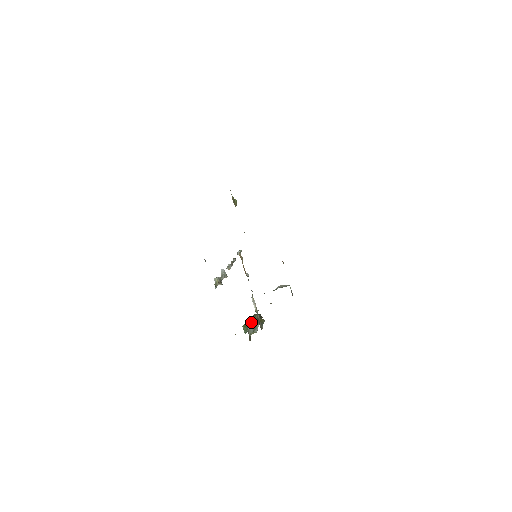
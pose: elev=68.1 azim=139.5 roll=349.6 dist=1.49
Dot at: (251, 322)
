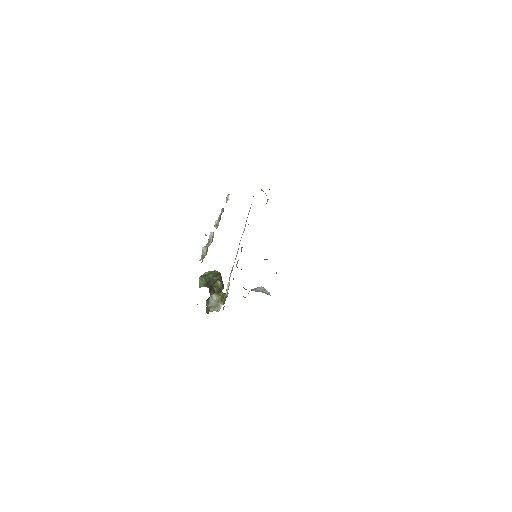
Dot at: (215, 295)
